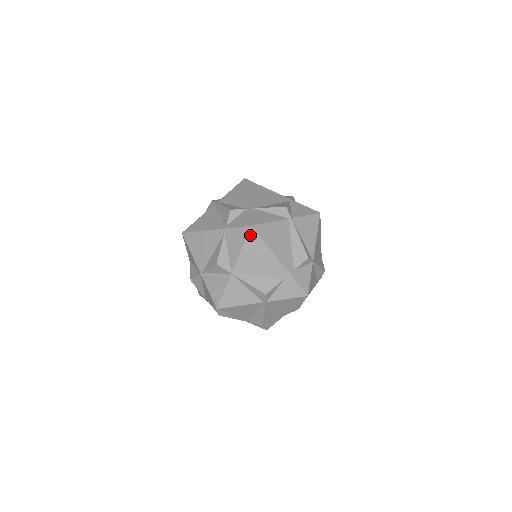
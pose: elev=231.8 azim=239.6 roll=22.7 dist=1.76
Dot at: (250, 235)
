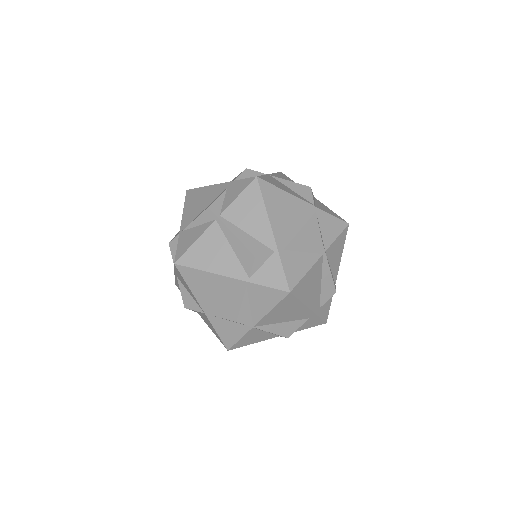
Dot at: (286, 299)
